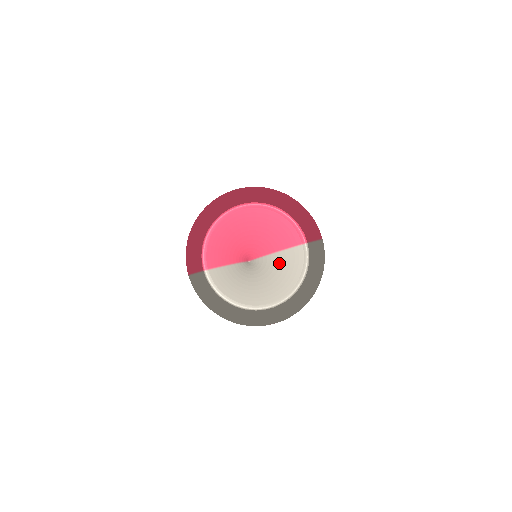
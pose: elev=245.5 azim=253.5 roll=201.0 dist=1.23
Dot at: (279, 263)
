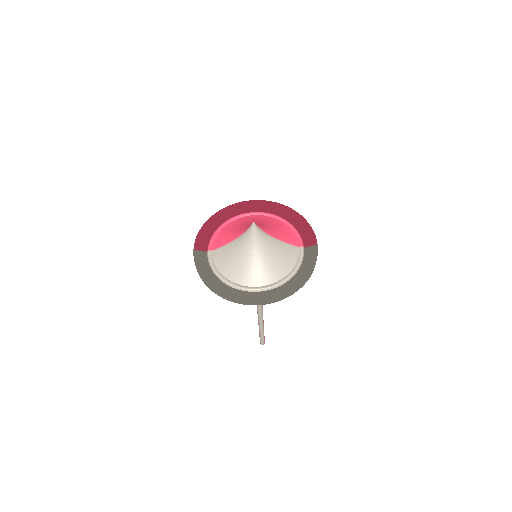
Dot at: (277, 248)
